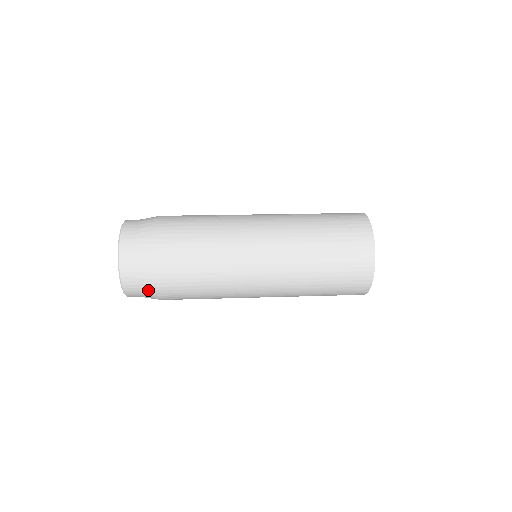
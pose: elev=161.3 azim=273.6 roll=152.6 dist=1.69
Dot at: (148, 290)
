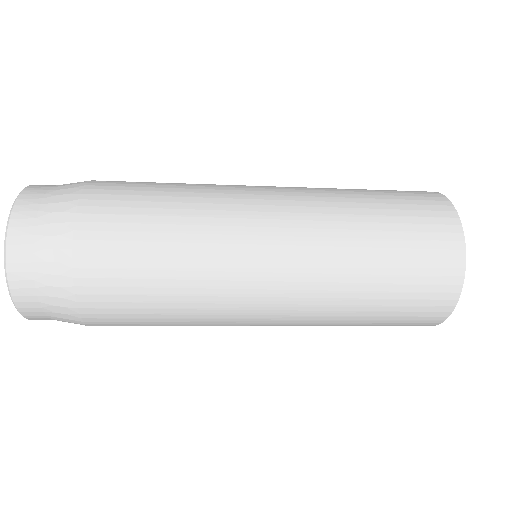
Dot at: (68, 319)
